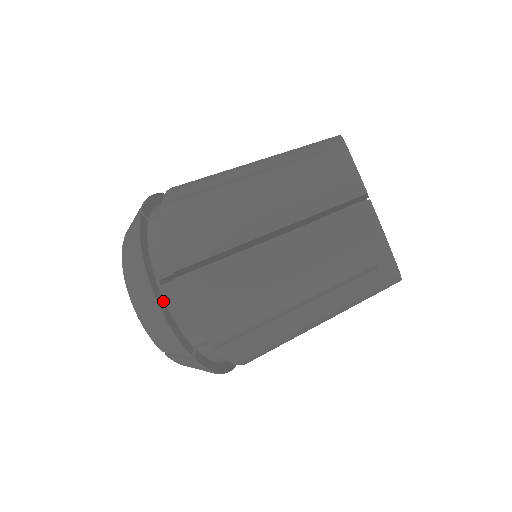
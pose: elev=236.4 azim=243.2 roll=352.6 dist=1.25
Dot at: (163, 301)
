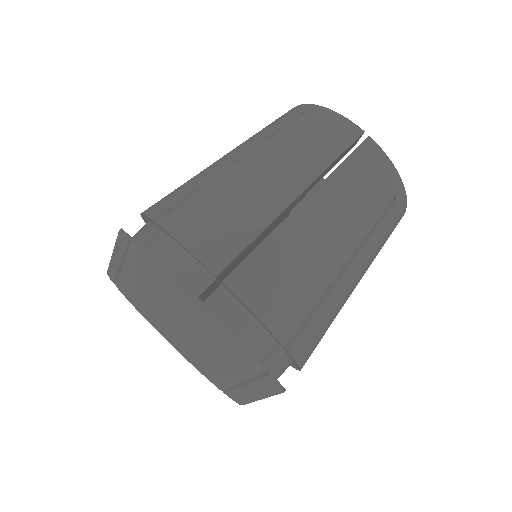
Dot at: occluded
